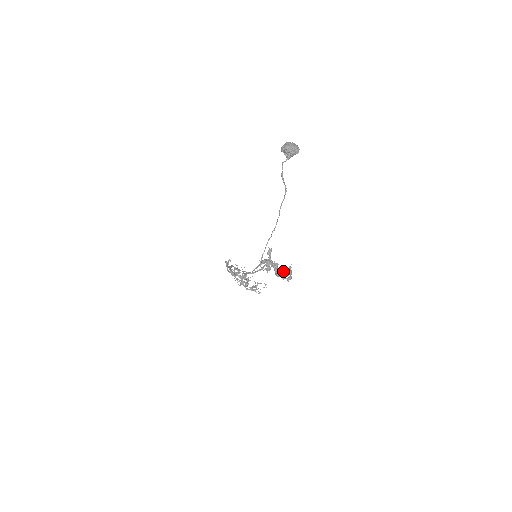
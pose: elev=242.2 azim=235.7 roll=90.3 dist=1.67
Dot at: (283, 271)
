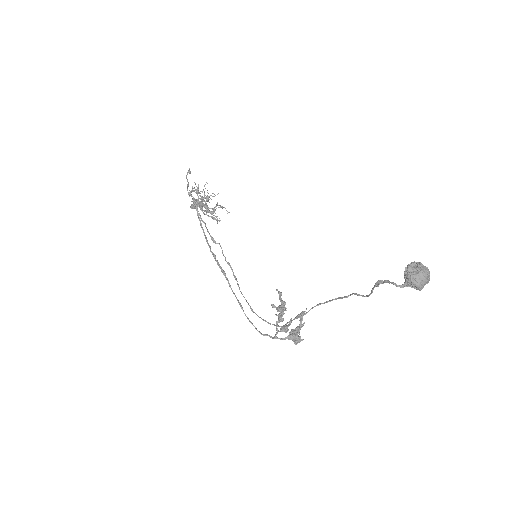
Dot at: occluded
